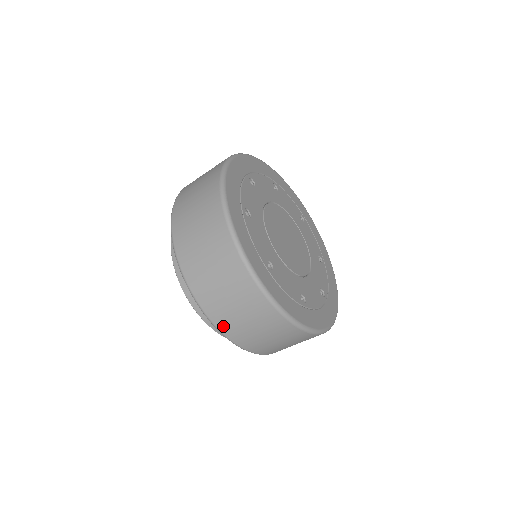
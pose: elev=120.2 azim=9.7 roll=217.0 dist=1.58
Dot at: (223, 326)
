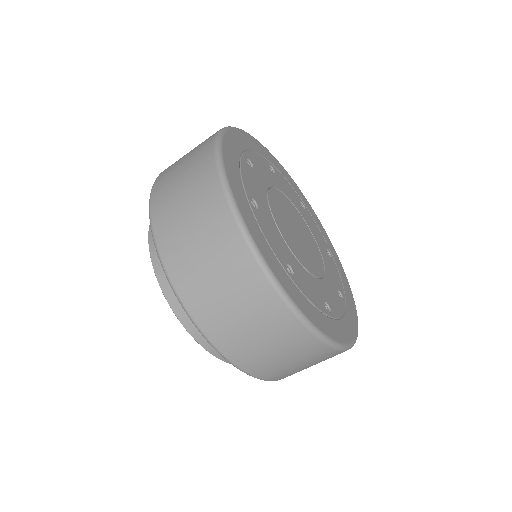
Dot at: occluded
